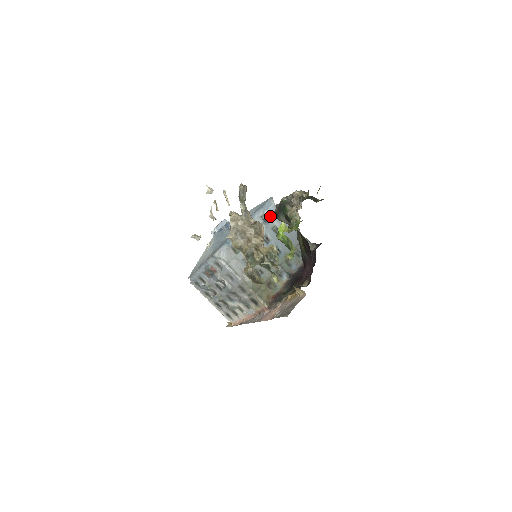
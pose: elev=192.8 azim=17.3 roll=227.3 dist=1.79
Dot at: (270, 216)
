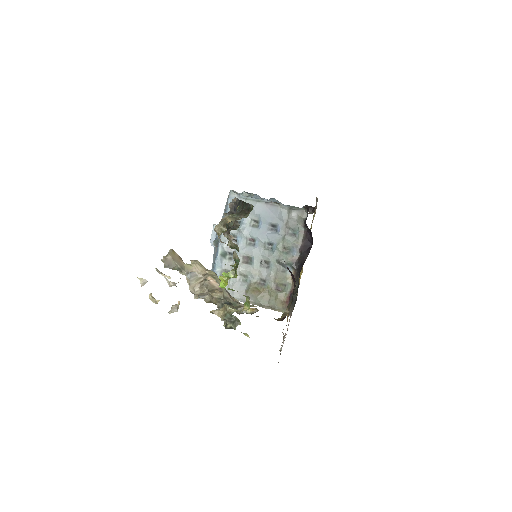
Dot at: occluded
